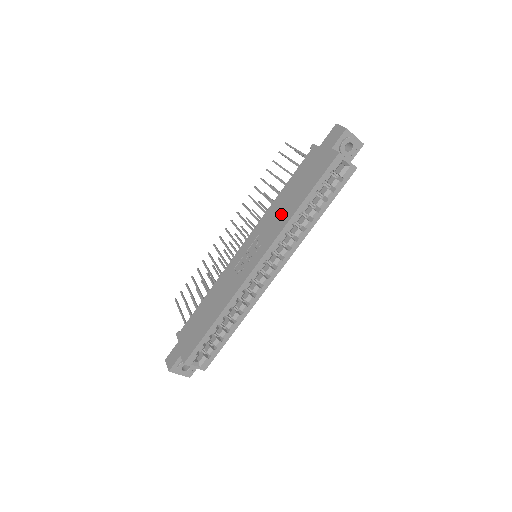
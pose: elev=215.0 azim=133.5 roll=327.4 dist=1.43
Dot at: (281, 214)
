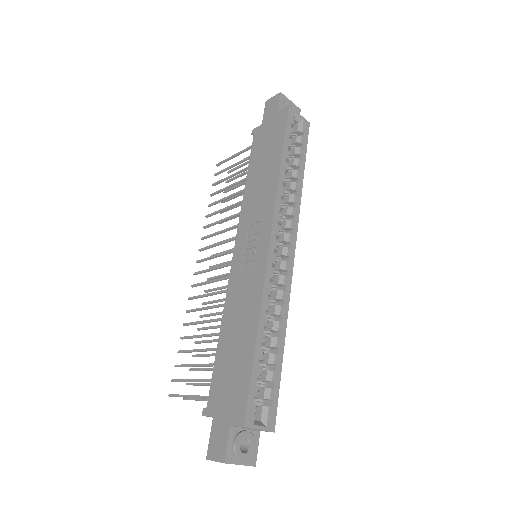
Dot at: (263, 188)
